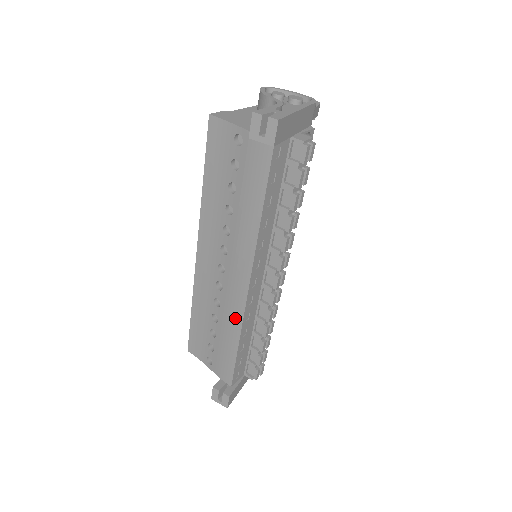
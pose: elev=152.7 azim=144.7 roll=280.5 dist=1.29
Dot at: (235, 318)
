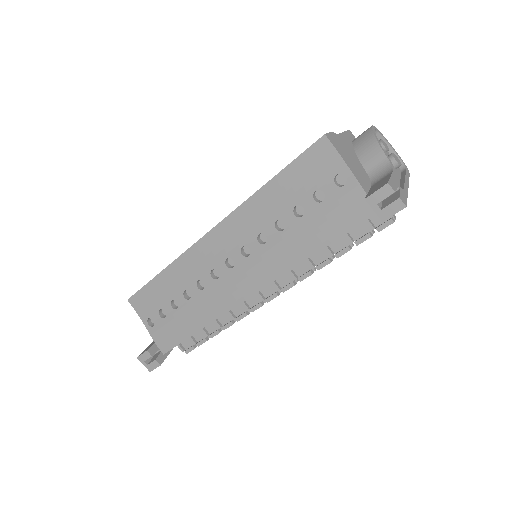
Dot at: (214, 309)
